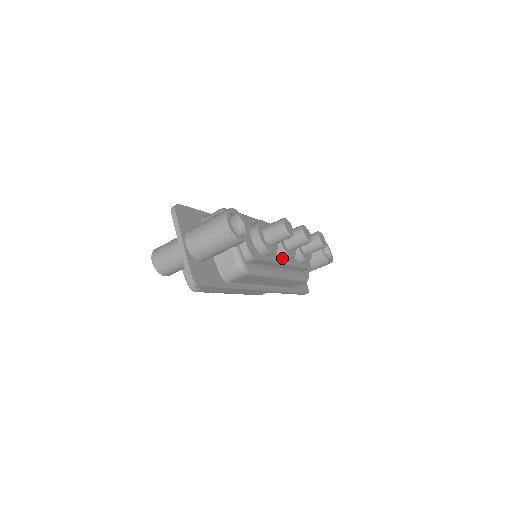
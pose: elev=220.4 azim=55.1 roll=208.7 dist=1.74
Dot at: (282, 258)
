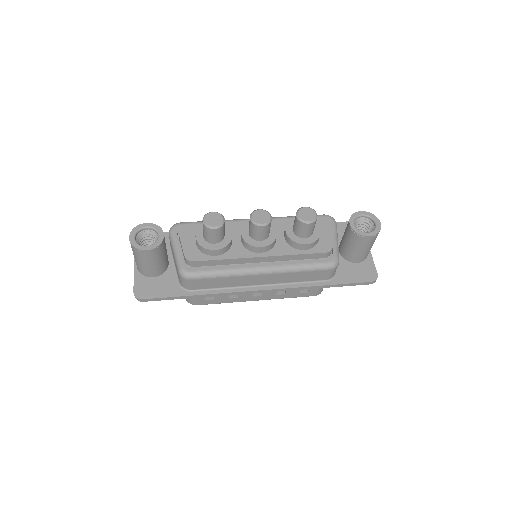
Dot at: (254, 251)
